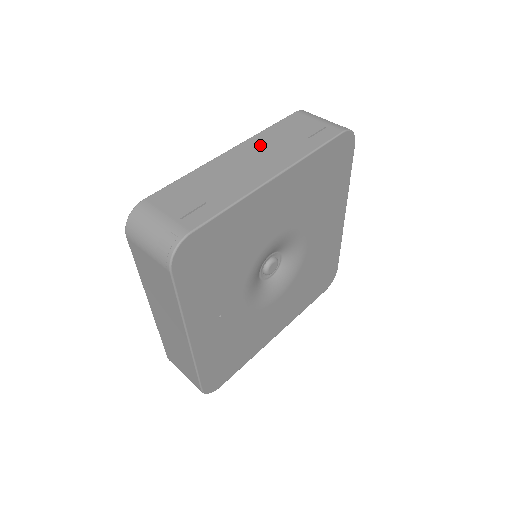
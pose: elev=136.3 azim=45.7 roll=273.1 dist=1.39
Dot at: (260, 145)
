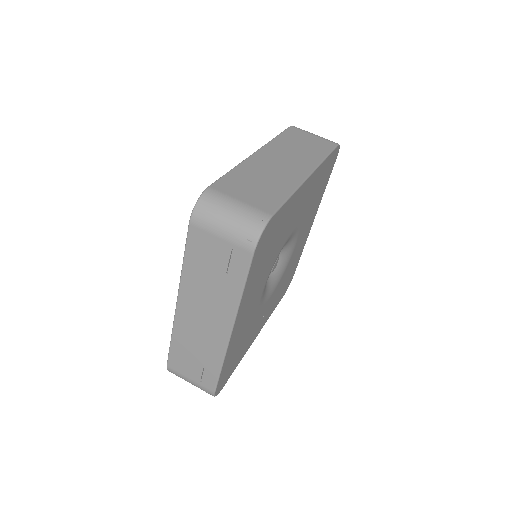
Dot at: (194, 293)
